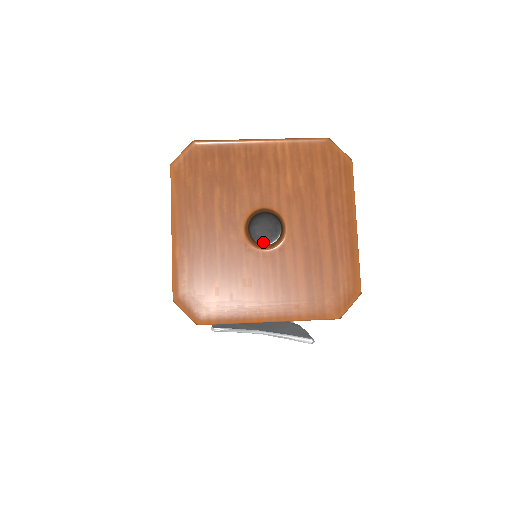
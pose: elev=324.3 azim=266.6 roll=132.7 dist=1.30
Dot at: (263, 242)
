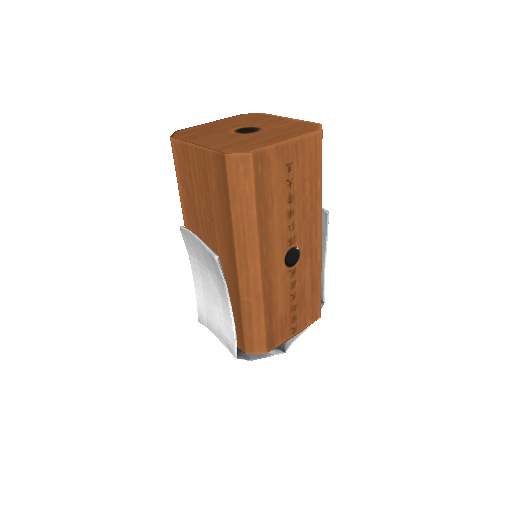
Dot at: (238, 132)
